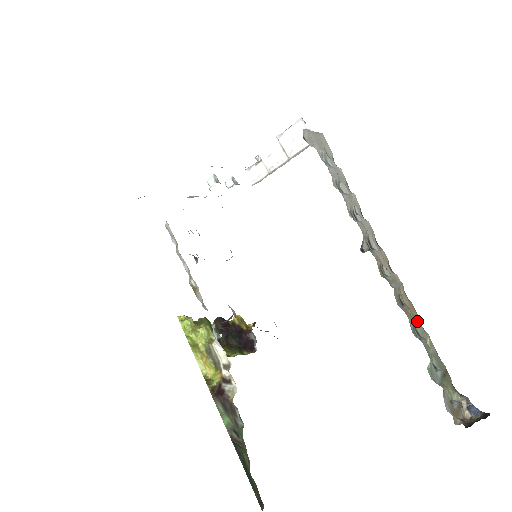
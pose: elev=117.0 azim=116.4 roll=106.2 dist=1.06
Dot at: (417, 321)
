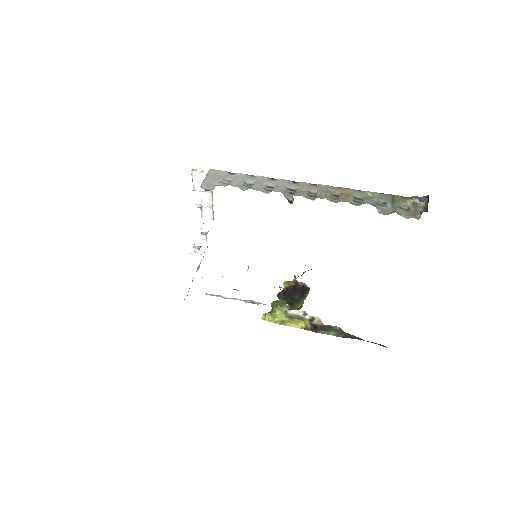
Dot at: (353, 193)
